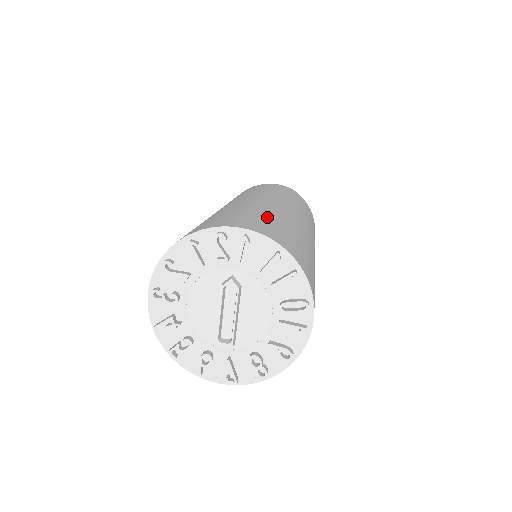
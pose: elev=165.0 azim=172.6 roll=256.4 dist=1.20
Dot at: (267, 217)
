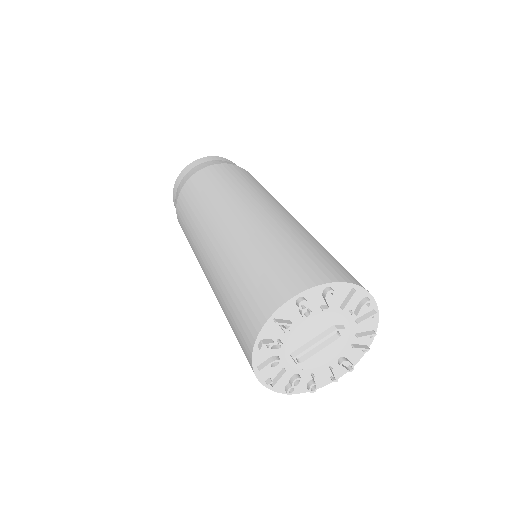
Dot at: occluded
